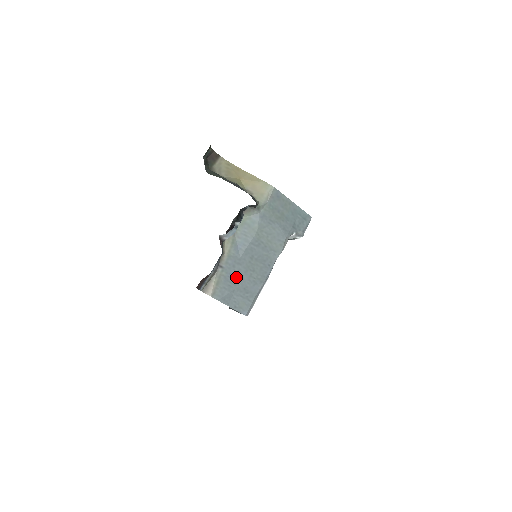
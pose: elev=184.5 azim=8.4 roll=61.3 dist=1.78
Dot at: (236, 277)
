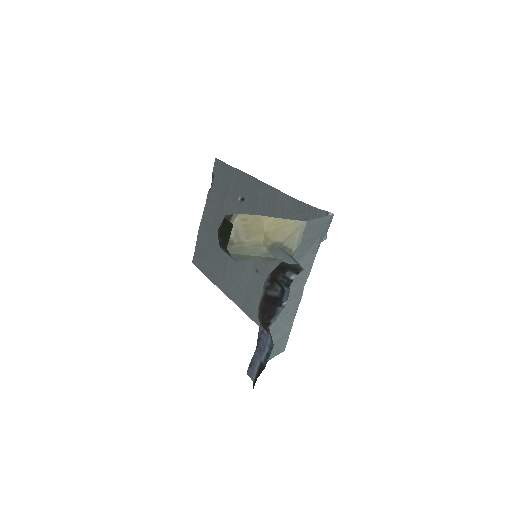
Dot at: (274, 332)
